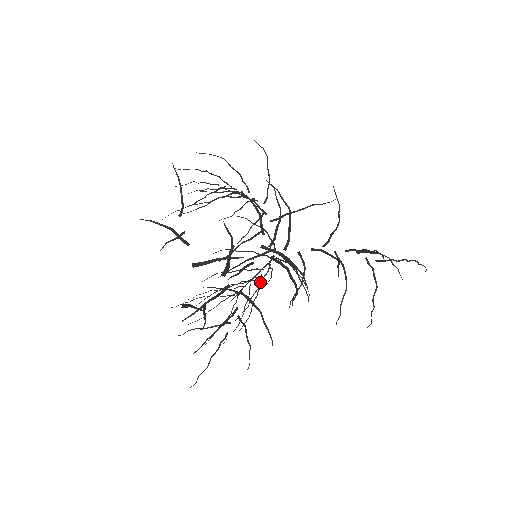
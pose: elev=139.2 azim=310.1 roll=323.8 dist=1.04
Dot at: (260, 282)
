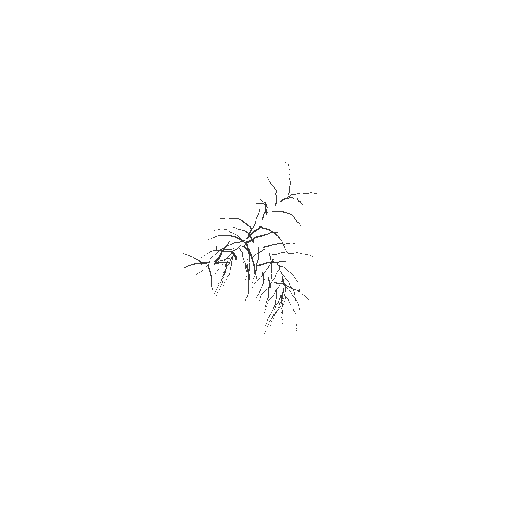
Dot at: (284, 276)
